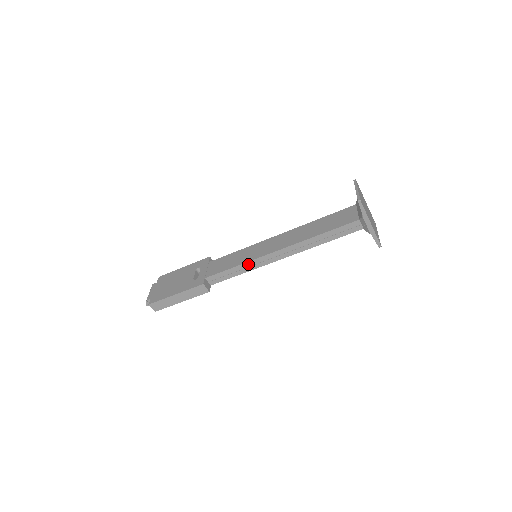
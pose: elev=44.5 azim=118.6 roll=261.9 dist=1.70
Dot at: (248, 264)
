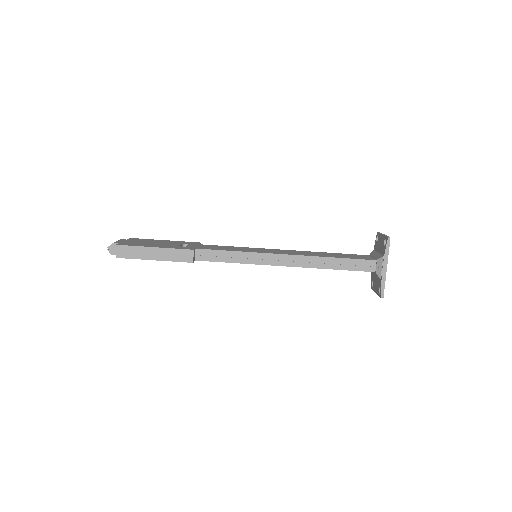
Dot at: (249, 255)
